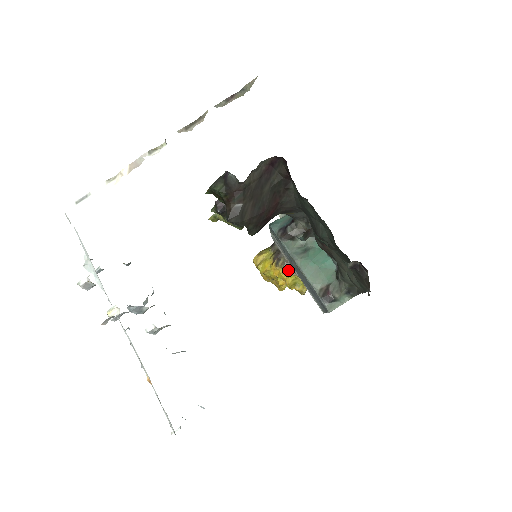
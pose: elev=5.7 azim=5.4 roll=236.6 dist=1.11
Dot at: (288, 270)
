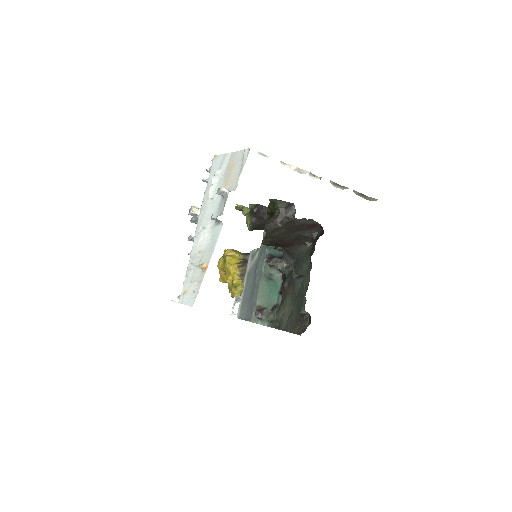
Dot at: (242, 276)
